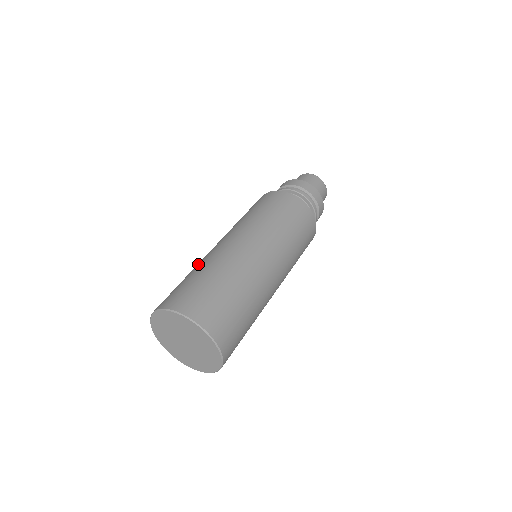
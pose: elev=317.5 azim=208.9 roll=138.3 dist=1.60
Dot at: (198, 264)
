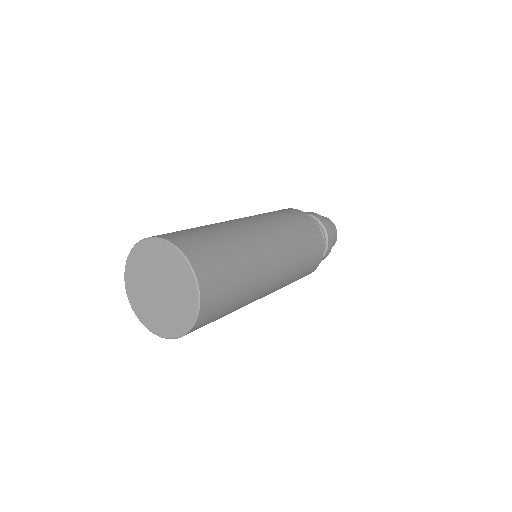
Dot at: occluded
